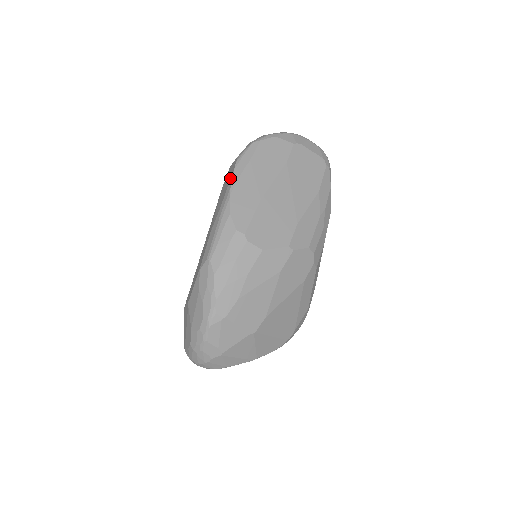
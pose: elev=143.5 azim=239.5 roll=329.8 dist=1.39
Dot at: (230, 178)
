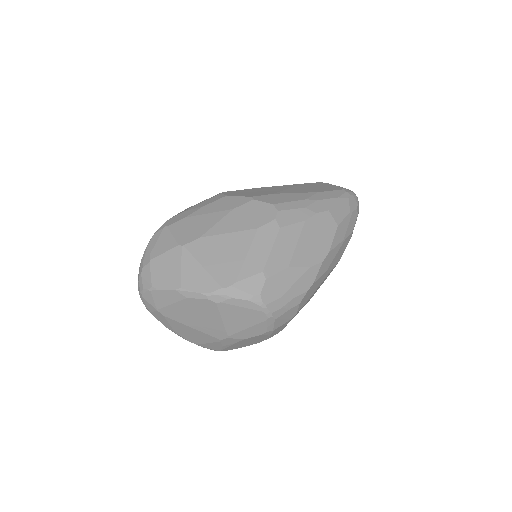
Dot at: occluded
